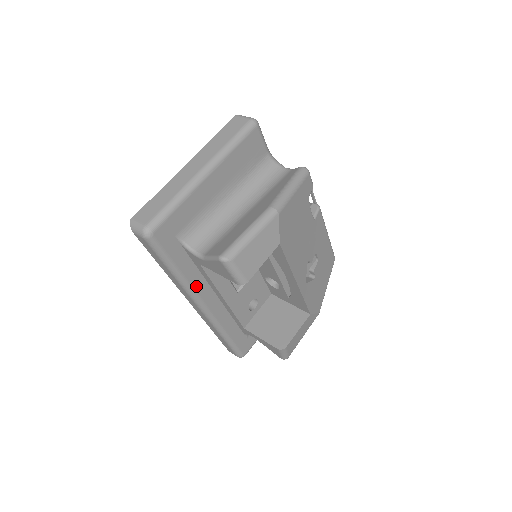
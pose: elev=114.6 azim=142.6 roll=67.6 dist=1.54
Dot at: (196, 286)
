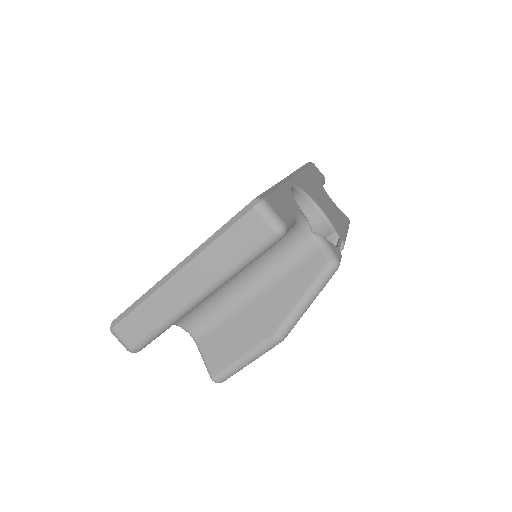
Dot at: occluded
